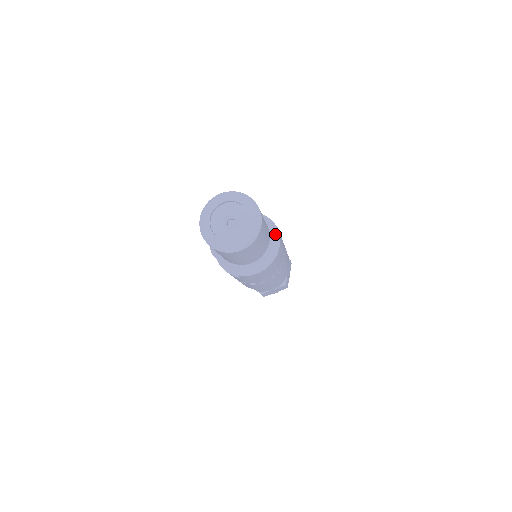
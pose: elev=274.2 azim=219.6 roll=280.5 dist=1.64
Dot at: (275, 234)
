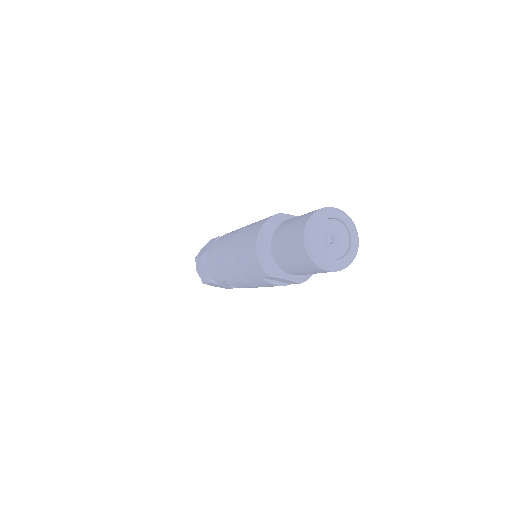
Dot at: occluded
